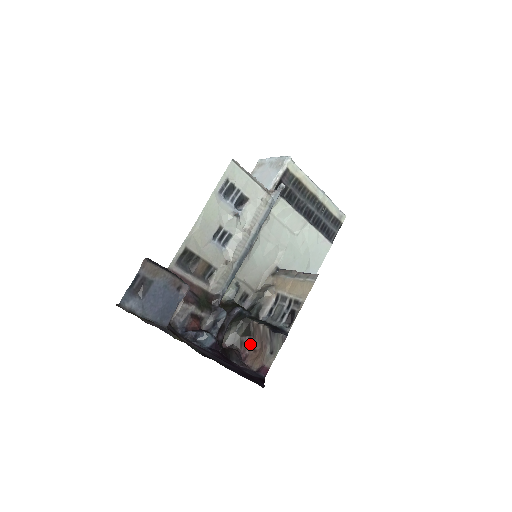
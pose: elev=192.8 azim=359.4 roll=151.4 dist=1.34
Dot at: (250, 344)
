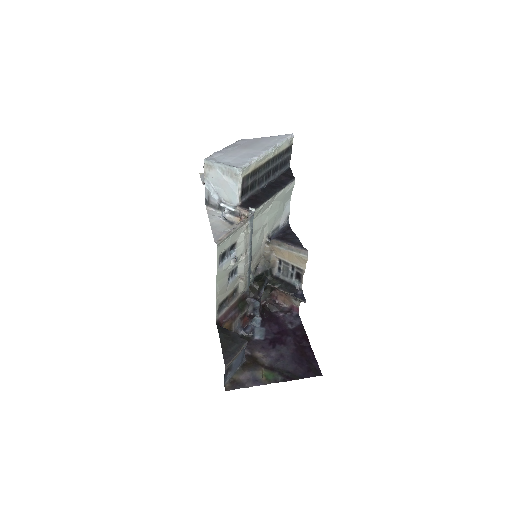
Dot at: (276, 292)
